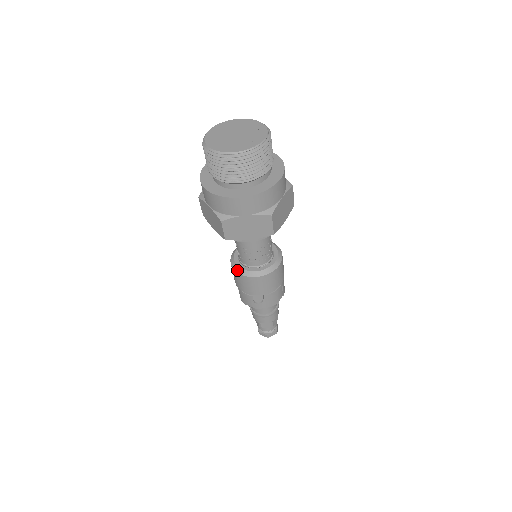
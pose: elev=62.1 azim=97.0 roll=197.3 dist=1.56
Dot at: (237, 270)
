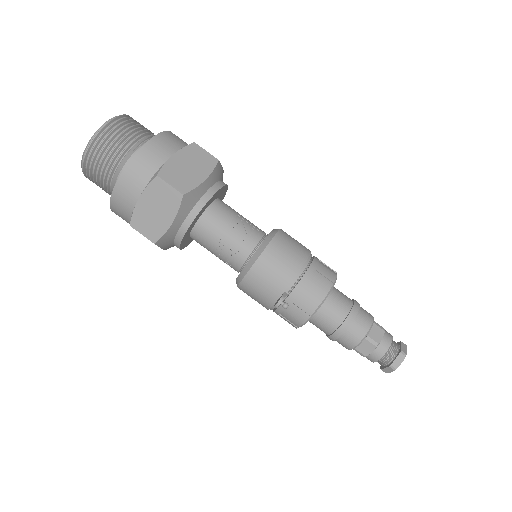
Dot at: occluded
